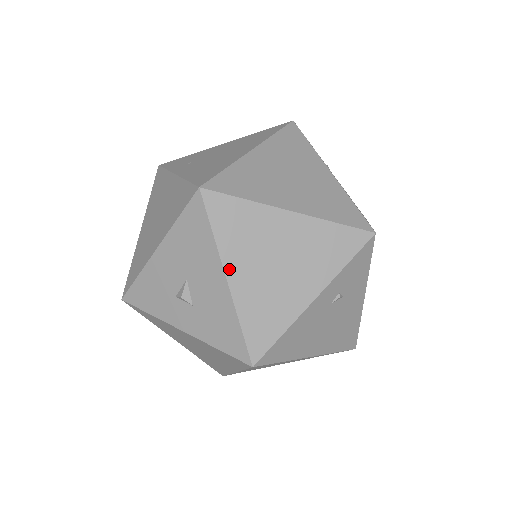
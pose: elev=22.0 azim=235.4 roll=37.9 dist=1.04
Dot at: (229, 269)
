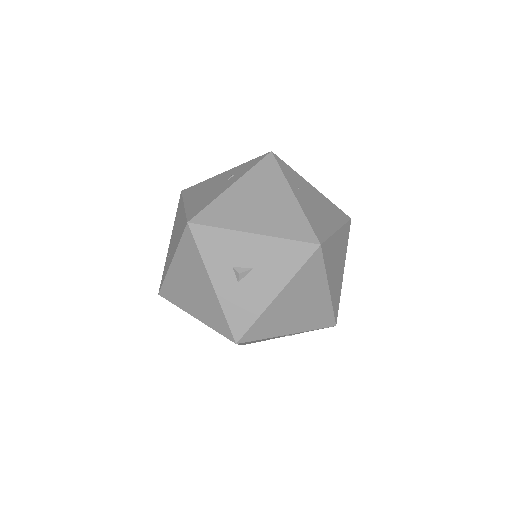
Dot at: (284, 292)
